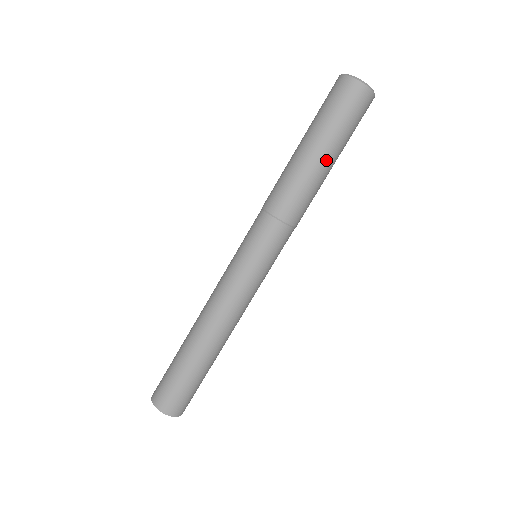
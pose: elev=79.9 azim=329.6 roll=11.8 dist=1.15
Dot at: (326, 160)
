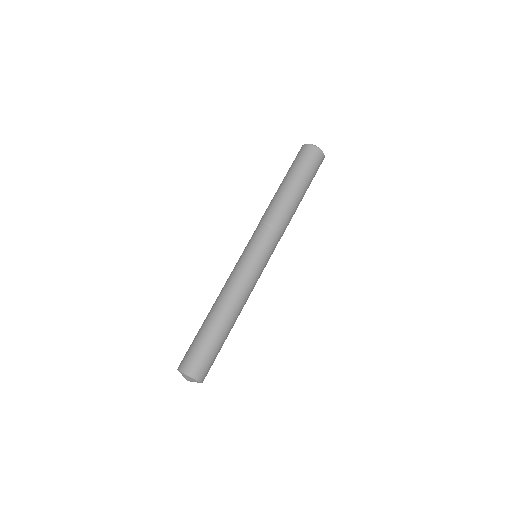
Dot at: (301, 191)
